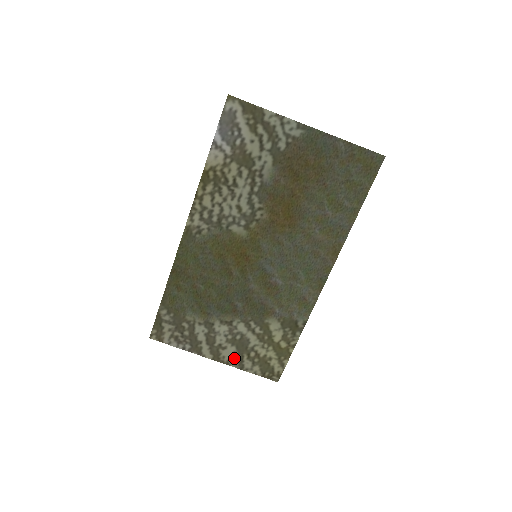
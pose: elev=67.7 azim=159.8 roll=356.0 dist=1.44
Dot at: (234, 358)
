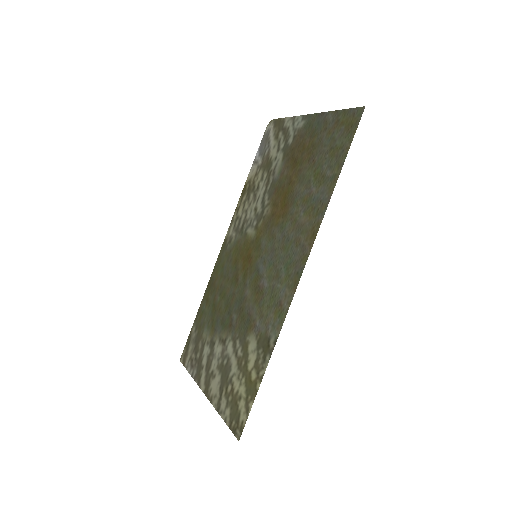
Dot at: (217, 393)
